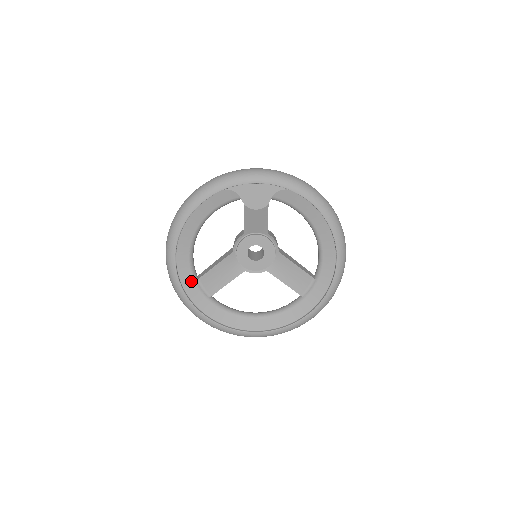
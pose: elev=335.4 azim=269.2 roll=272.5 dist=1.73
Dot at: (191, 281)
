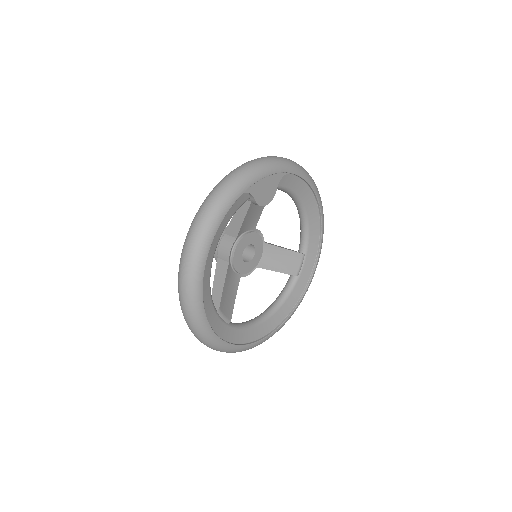
Dot at: (214, 315)
